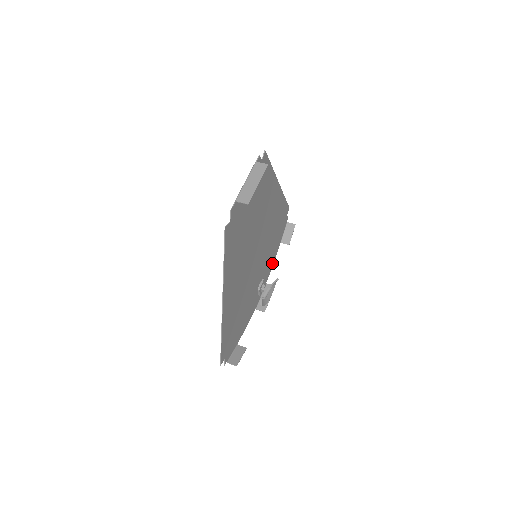
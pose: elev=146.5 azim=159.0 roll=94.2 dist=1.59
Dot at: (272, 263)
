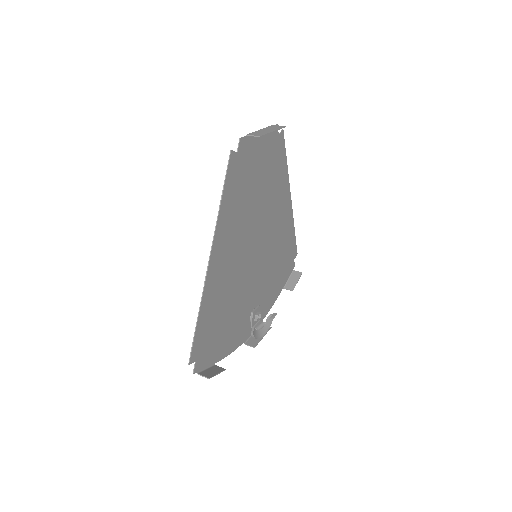
Dot at: (271, 303)
